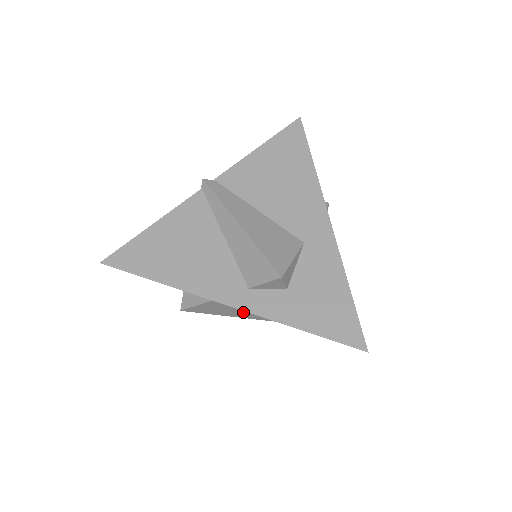
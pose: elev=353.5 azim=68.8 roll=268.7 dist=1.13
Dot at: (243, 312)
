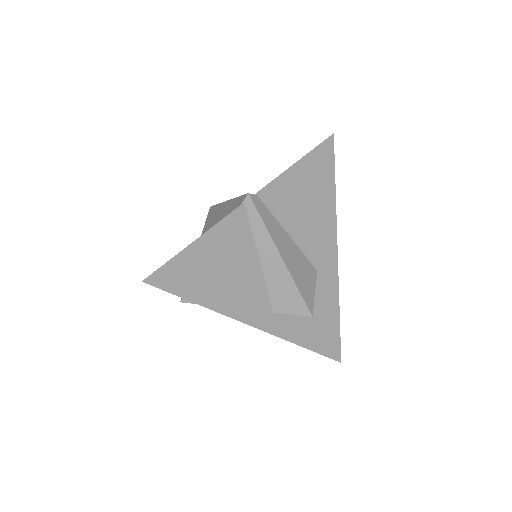
Dot at: occluded
